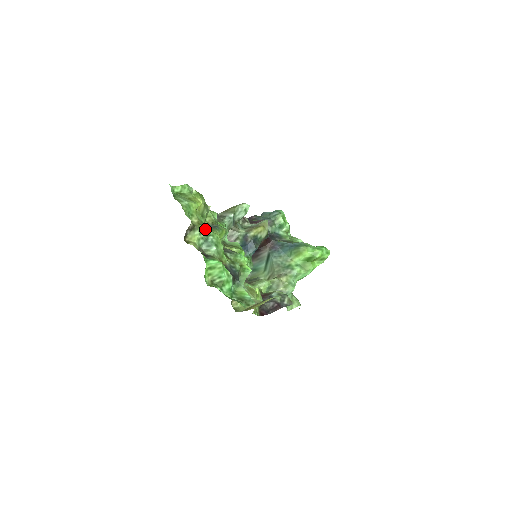
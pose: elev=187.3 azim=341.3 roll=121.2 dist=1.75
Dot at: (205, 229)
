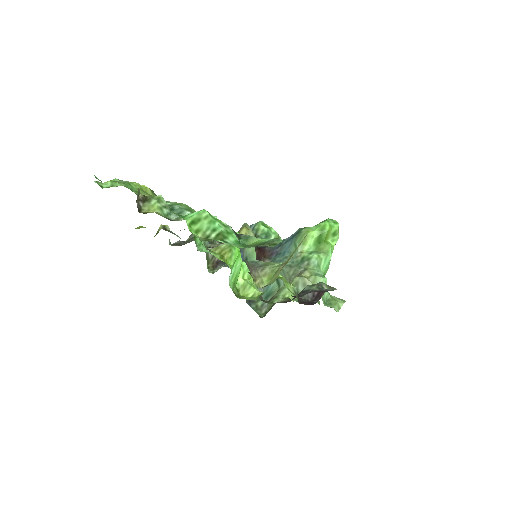
Dot at: occluded
